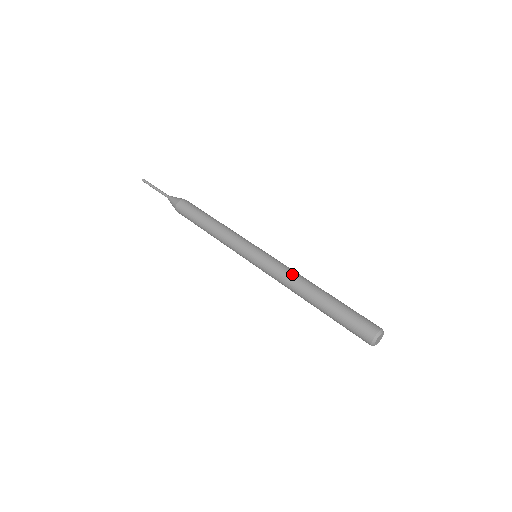
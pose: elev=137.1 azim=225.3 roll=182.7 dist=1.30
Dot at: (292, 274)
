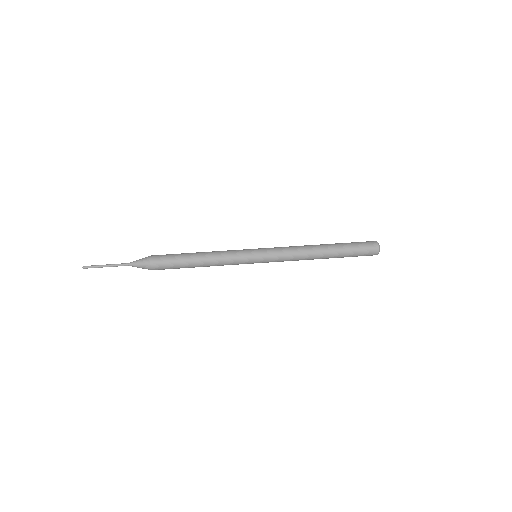
Dot at: (298, 255)
